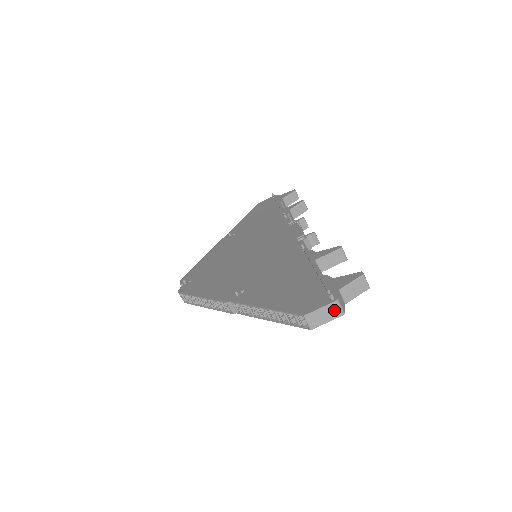
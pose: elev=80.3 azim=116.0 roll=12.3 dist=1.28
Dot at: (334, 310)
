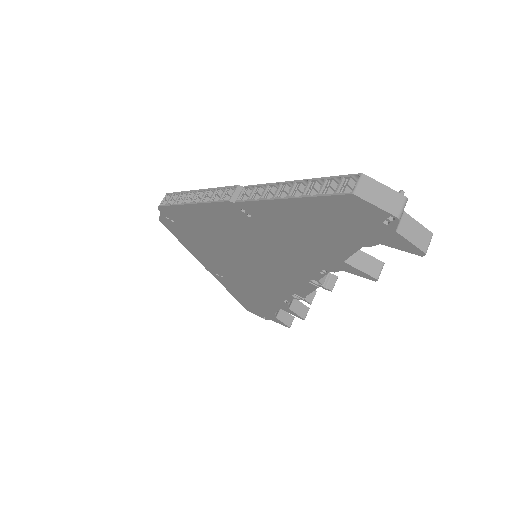
Dot at: (395, 203)
